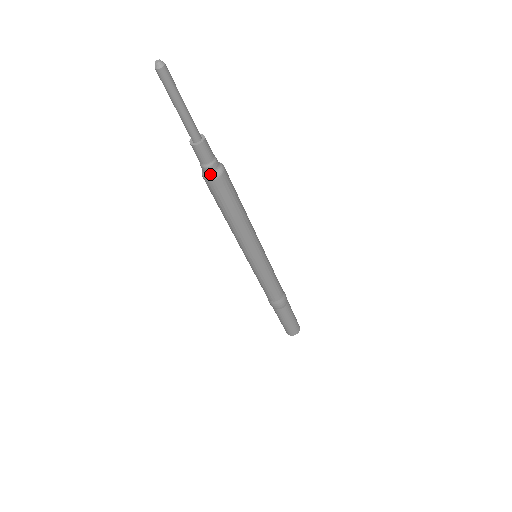
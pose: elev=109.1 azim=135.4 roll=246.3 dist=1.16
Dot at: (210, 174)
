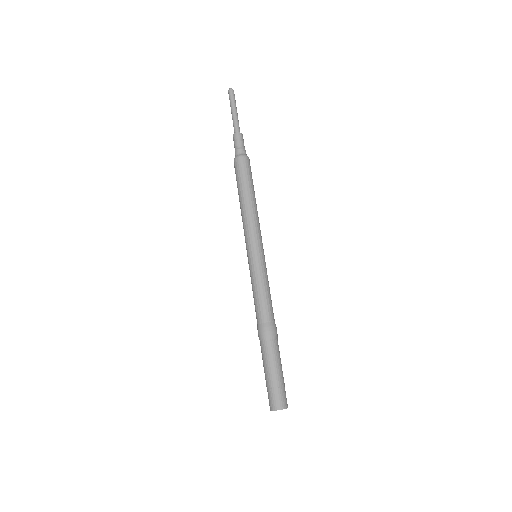
Dot at: (237, 155)
